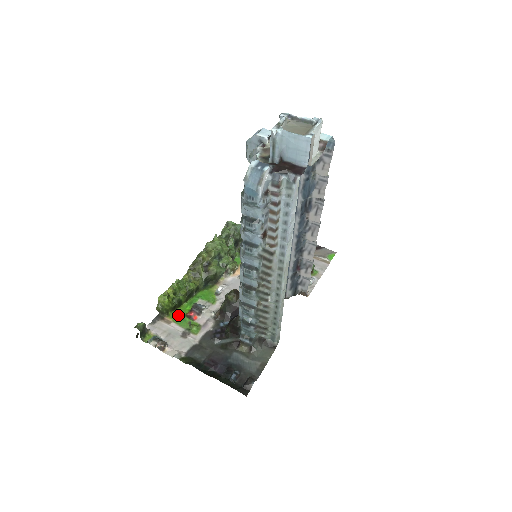
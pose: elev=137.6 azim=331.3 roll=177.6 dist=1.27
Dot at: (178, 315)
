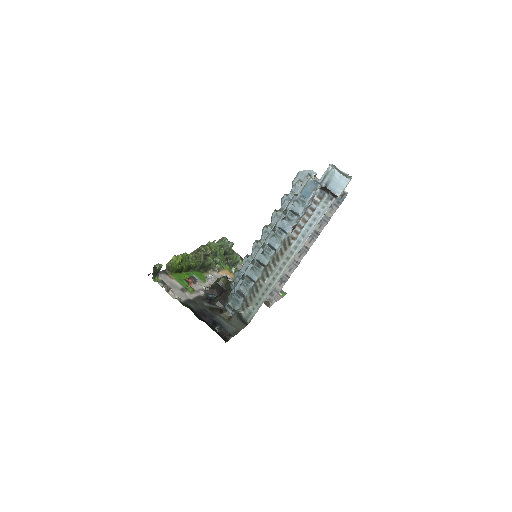
Dot at: (179, 277)
